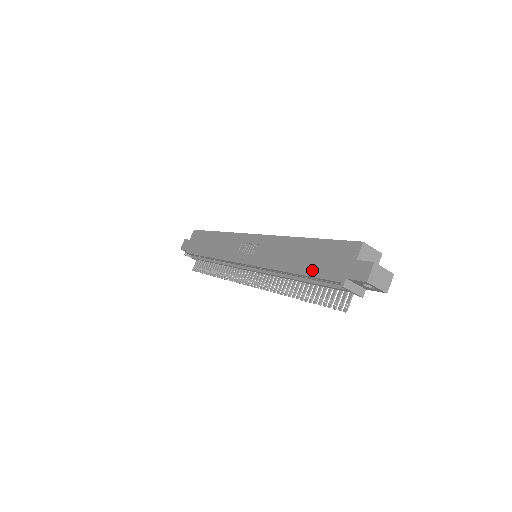
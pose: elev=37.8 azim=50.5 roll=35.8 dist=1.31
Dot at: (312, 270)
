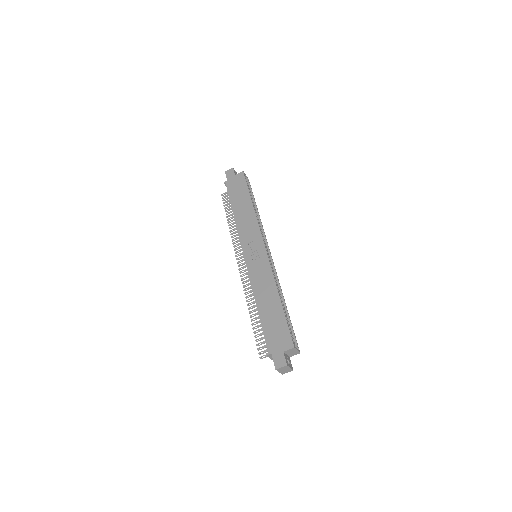
Dot at: (265, 324)
